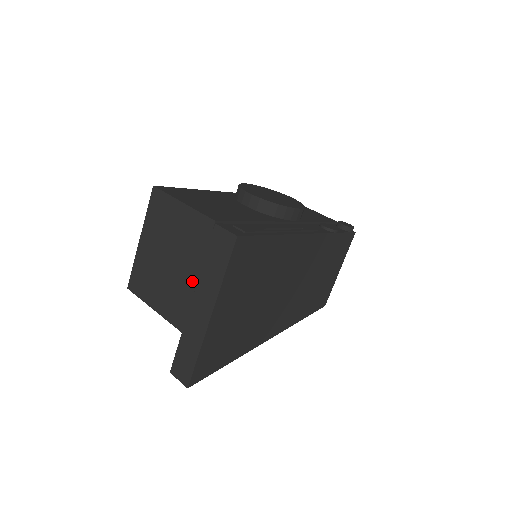
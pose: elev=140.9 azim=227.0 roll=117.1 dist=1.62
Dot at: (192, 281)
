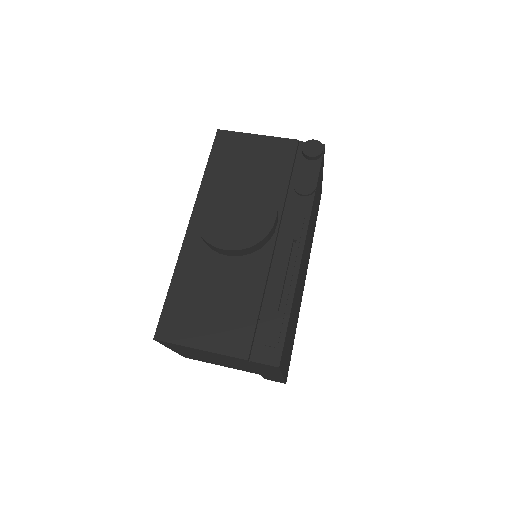
Dot at: (250, 368)
